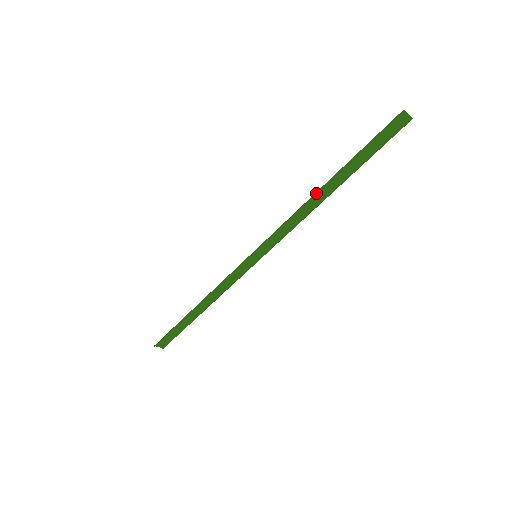
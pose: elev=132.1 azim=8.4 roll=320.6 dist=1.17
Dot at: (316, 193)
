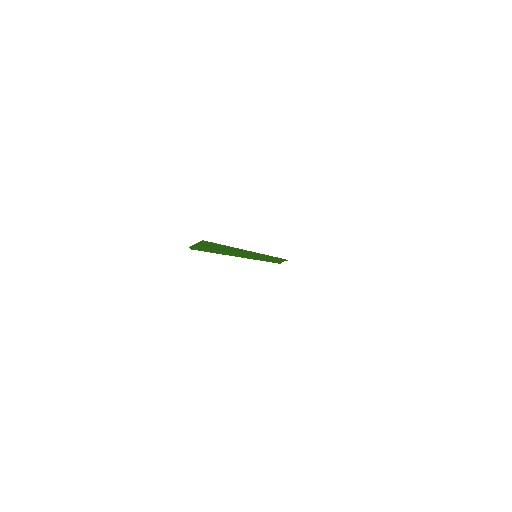
Dot at: occluded
